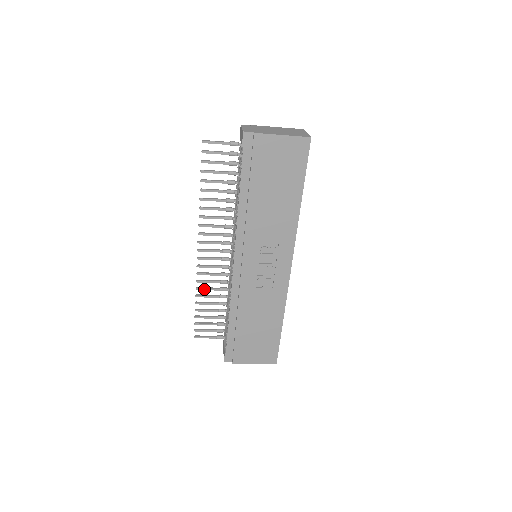
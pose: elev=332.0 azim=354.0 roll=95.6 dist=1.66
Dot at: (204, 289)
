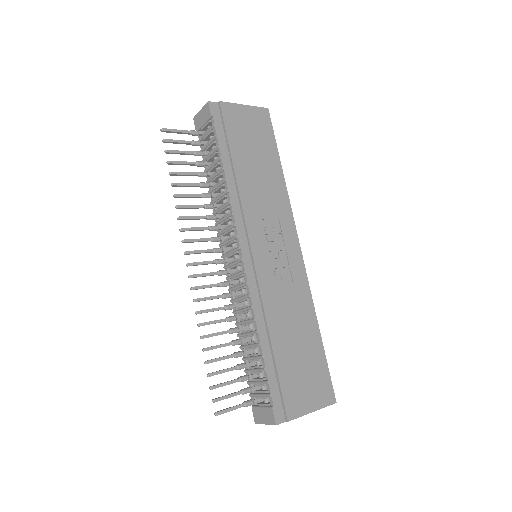
Dot at: (209, 323)
